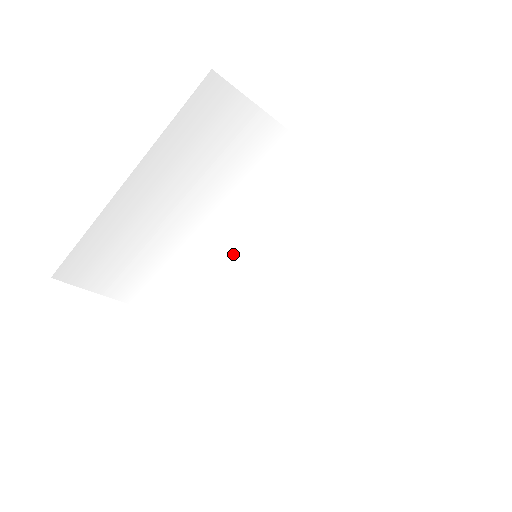
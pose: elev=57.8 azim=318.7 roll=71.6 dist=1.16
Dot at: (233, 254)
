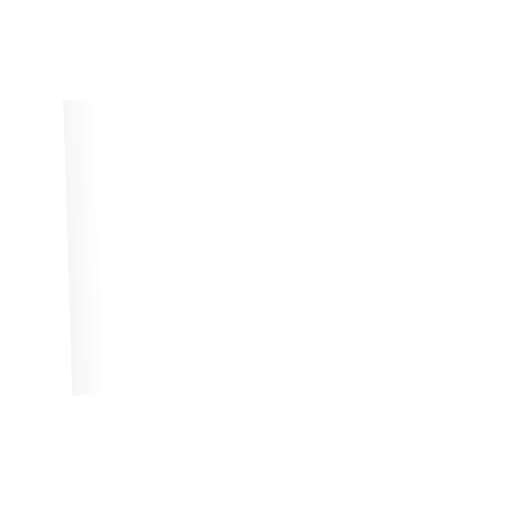
Dot at: (230, 267)
